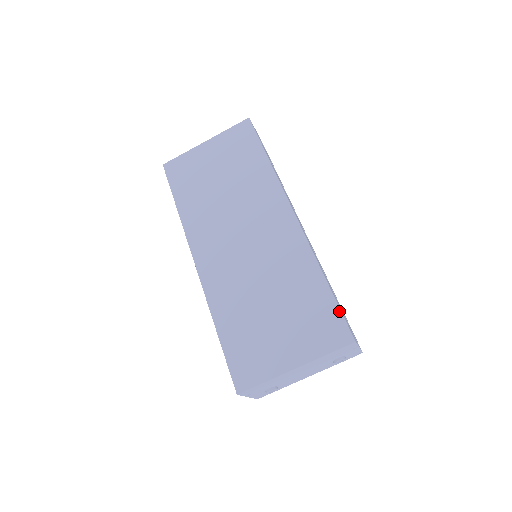
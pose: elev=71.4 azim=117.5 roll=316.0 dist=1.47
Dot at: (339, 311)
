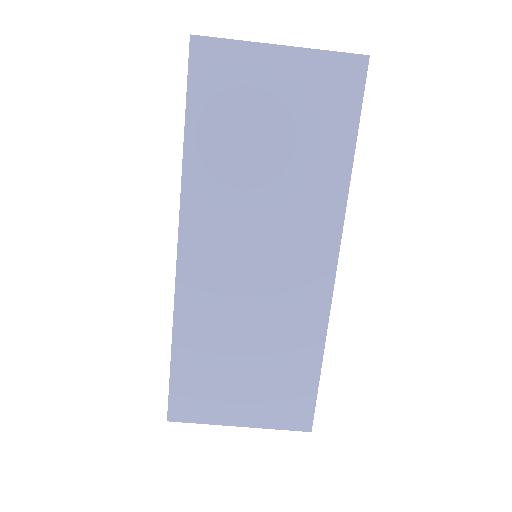
Dot at: (315, 399)
